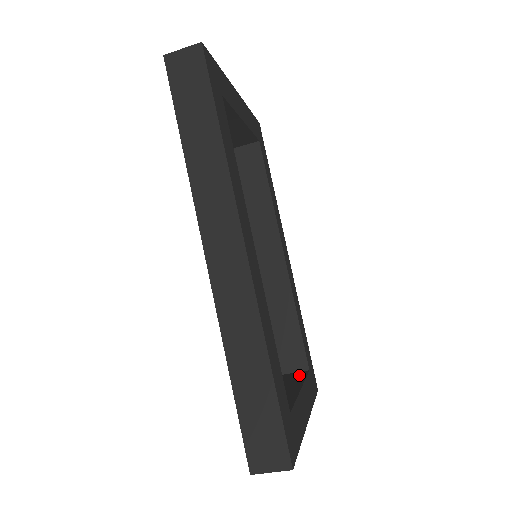
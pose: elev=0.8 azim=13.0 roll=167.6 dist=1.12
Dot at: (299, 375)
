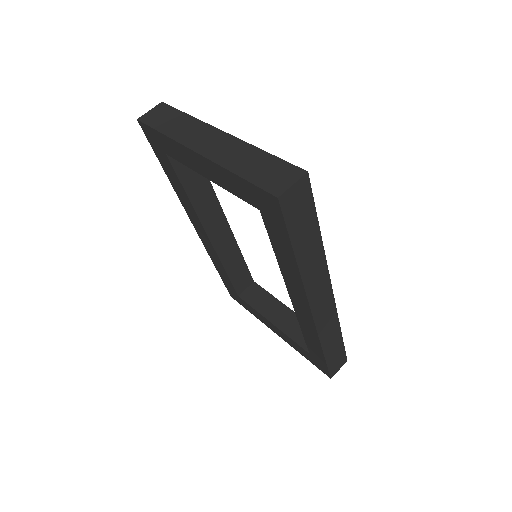
Dot at: (257, 291)
